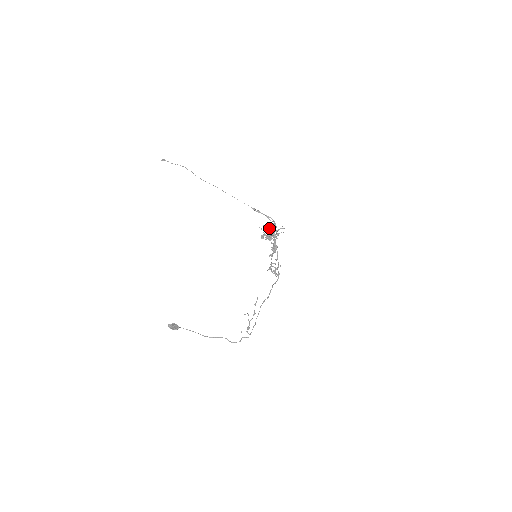
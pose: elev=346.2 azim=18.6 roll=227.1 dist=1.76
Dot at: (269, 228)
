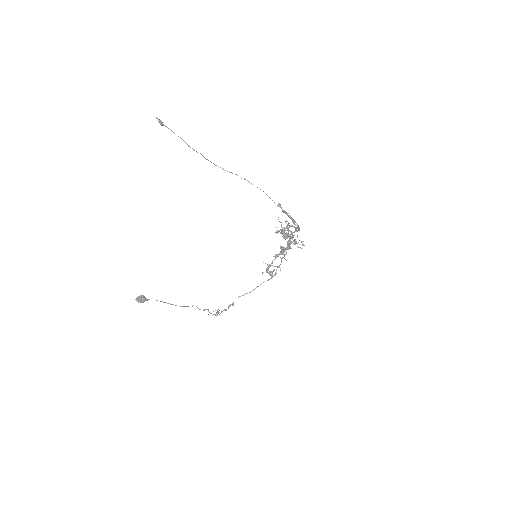
Dot at: (288, 232)
